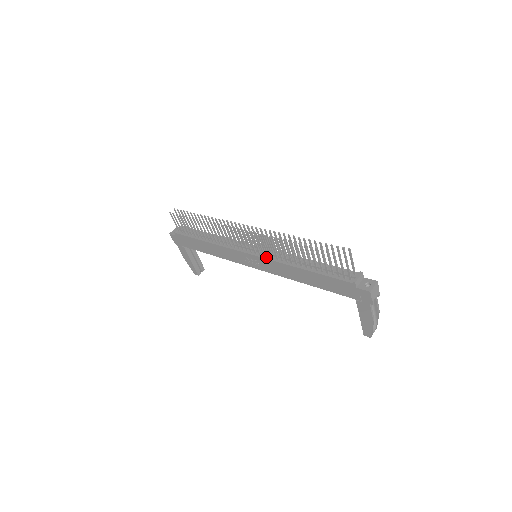
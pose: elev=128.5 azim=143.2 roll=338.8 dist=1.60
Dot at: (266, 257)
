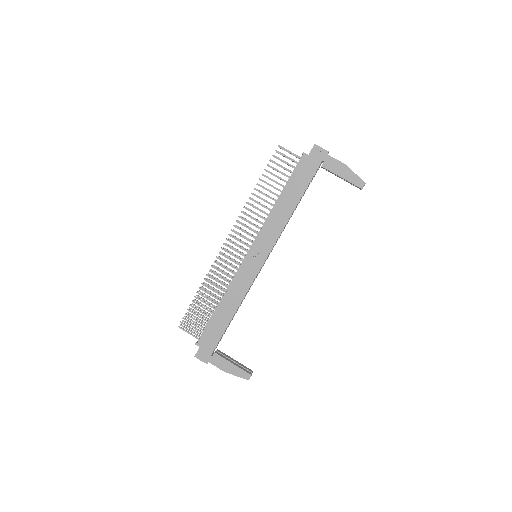
Dot at: (258, 236)
